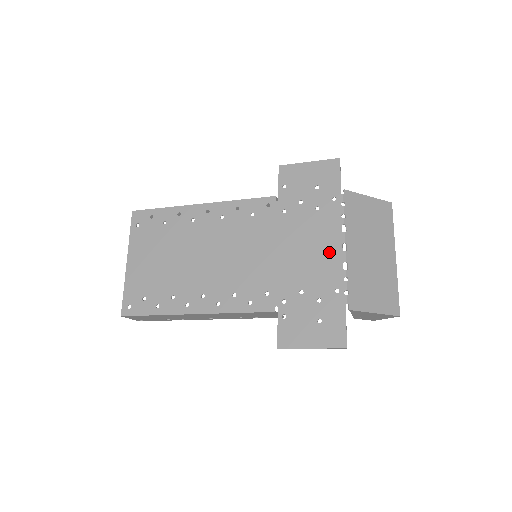
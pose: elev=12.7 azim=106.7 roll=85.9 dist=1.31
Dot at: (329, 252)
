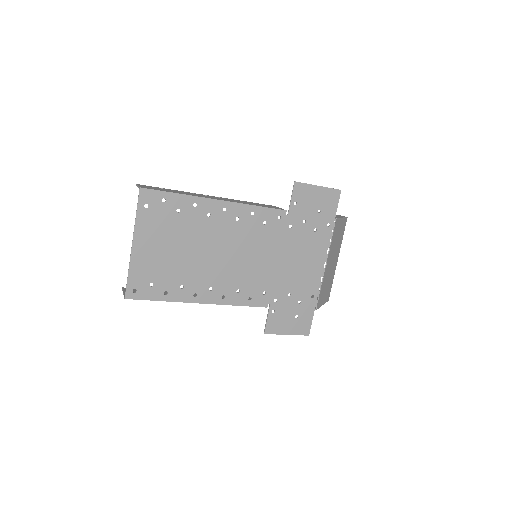
Dot at: (315, 267)
